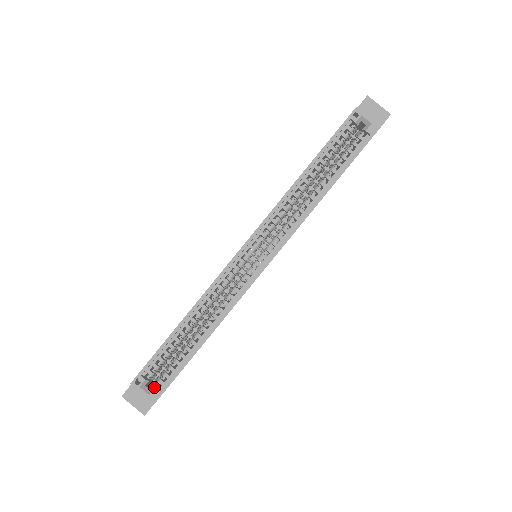
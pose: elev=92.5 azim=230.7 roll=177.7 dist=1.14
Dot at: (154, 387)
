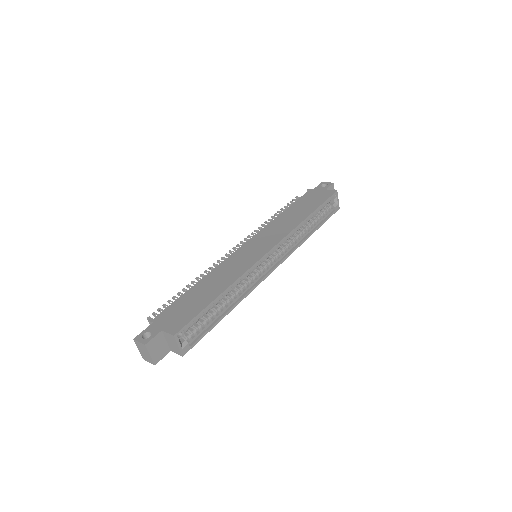
Dot at: (187, 342)
